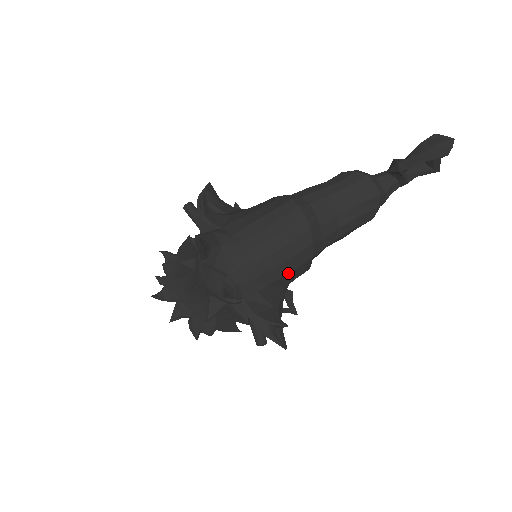
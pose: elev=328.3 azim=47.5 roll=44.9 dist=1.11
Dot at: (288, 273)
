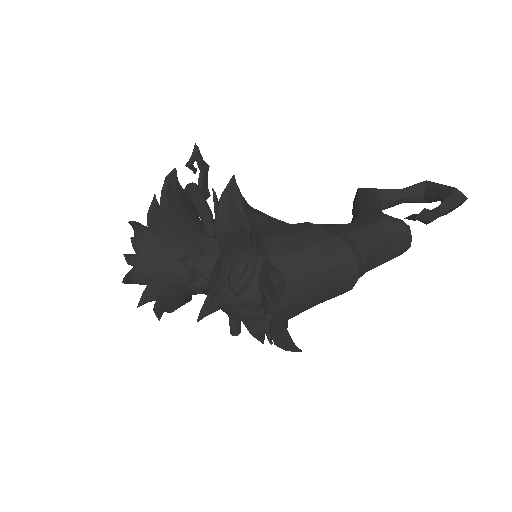
Dot at: occluded
